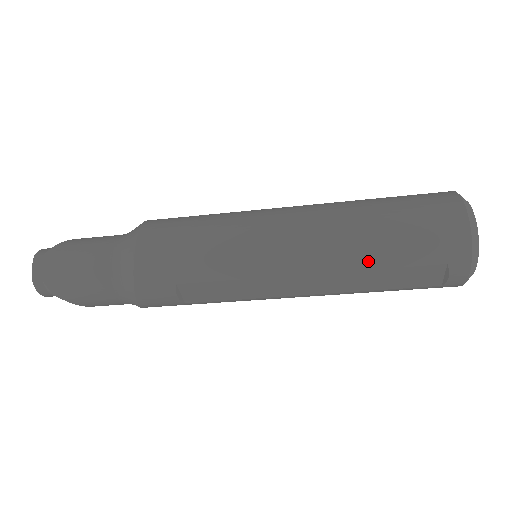
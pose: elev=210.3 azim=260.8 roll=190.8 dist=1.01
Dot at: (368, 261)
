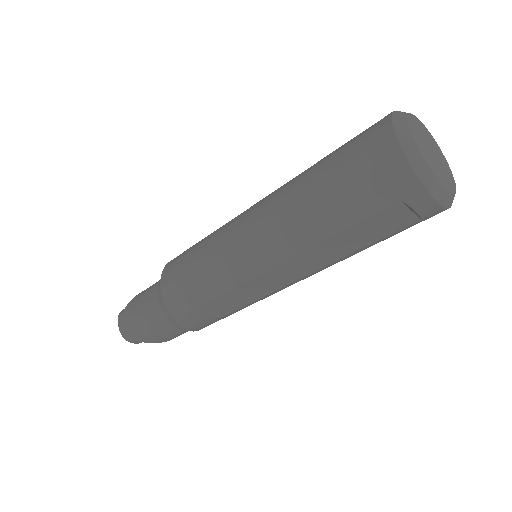
Dot at: (323, 231)
